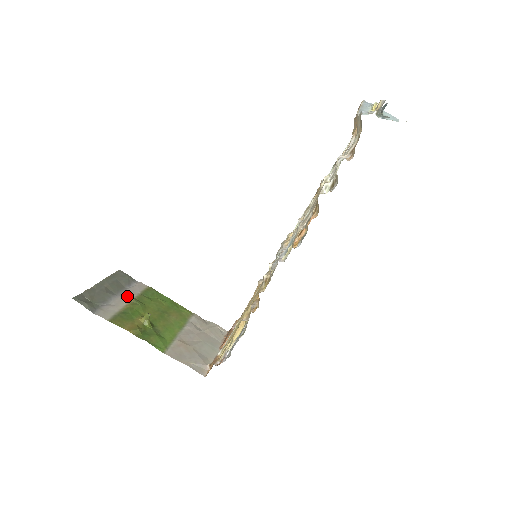
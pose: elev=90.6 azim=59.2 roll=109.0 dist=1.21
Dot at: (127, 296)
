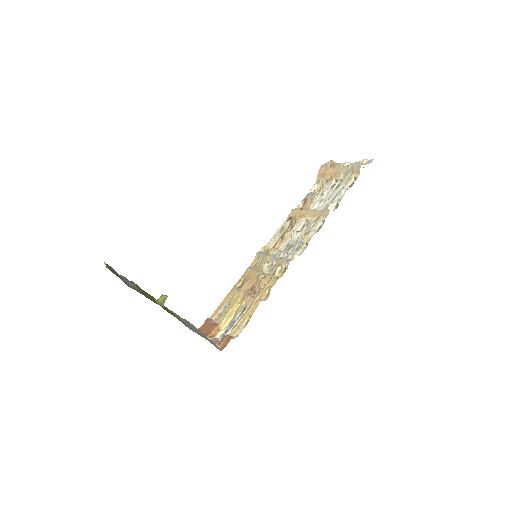
Dot at: occluded
